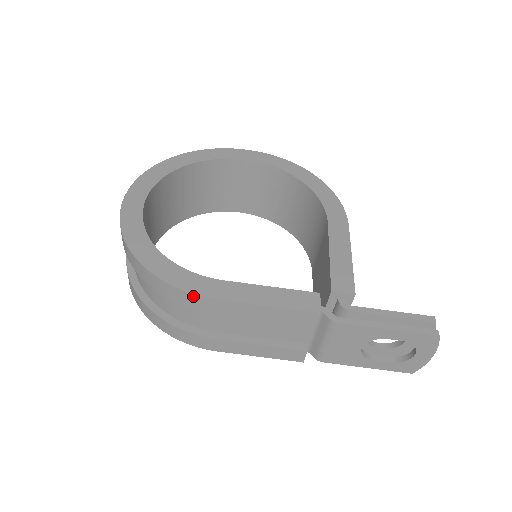
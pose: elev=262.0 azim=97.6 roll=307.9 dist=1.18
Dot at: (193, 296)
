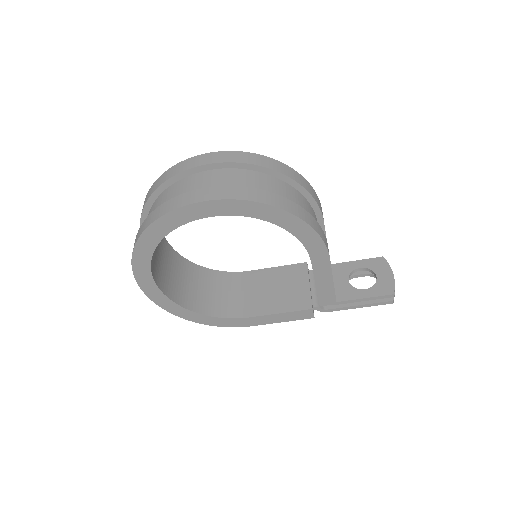
Dot at: (235, 325)
